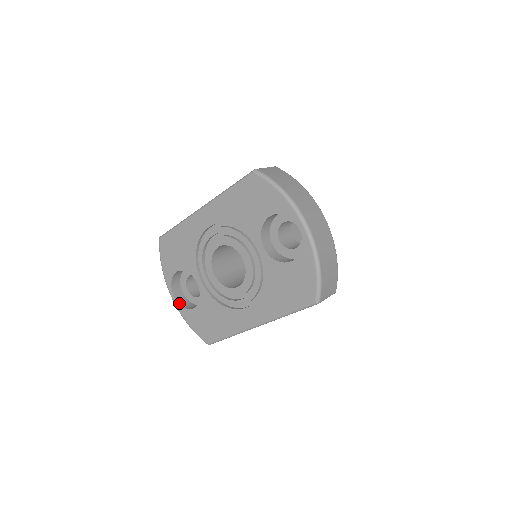
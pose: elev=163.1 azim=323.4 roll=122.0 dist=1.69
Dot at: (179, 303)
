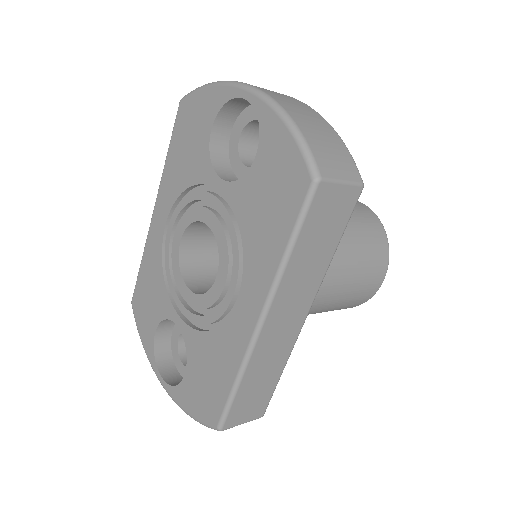
Dot at: (170, 384)
